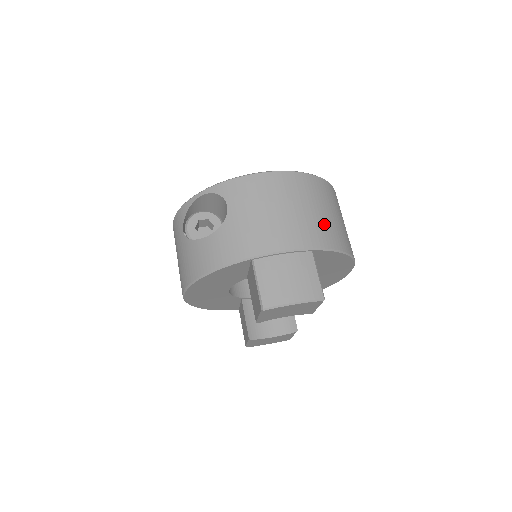
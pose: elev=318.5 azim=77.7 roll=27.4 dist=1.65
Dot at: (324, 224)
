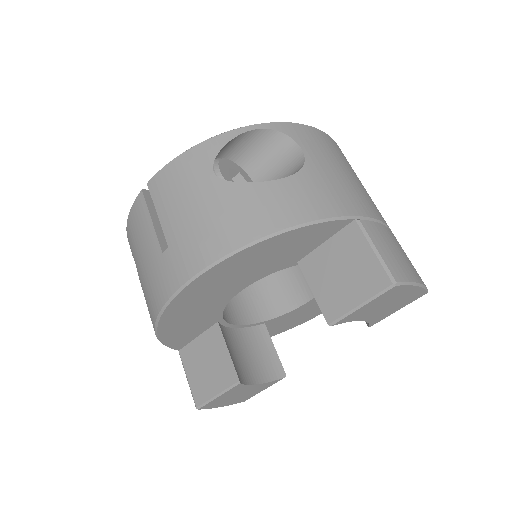
Dot at: occluded
